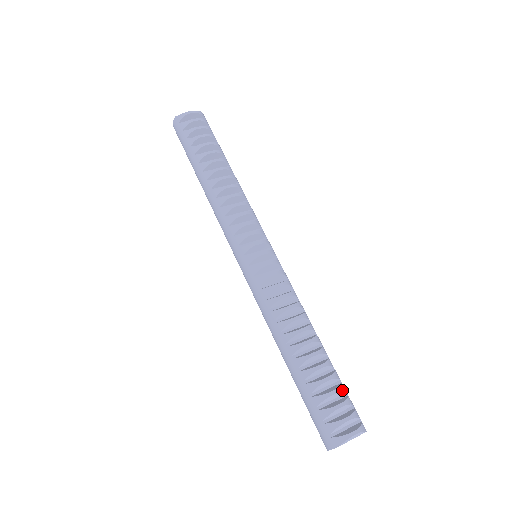
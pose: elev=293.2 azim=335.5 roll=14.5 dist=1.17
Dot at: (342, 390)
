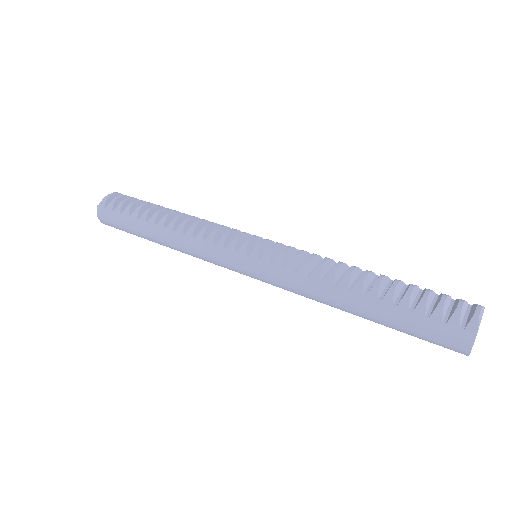
Dot at: (431, 290)
